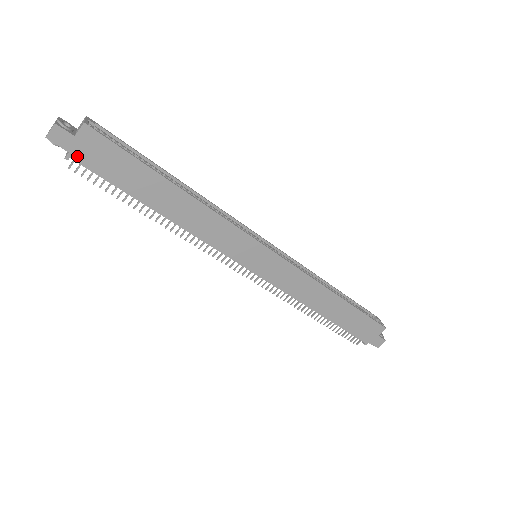
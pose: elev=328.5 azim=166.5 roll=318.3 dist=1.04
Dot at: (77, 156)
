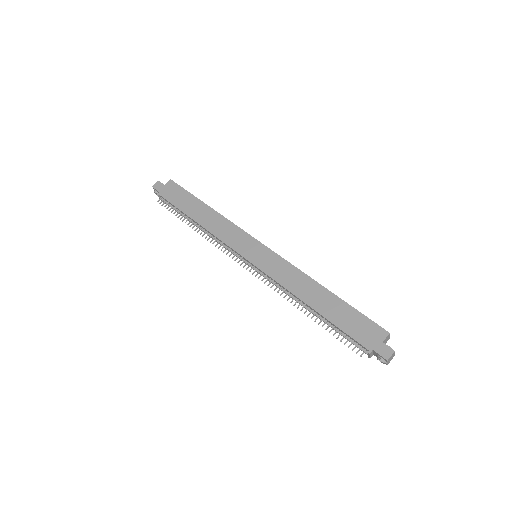
Dot at: (162, 194)
